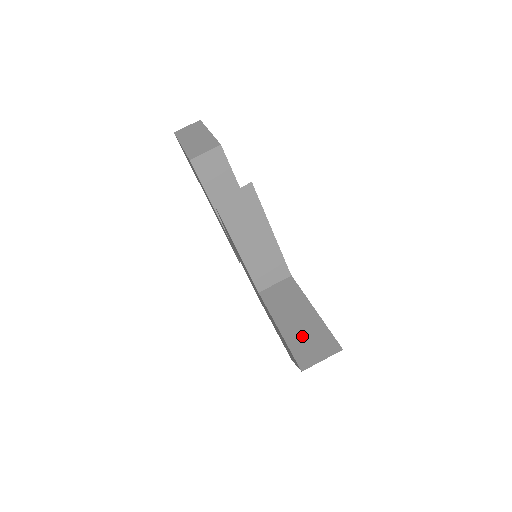
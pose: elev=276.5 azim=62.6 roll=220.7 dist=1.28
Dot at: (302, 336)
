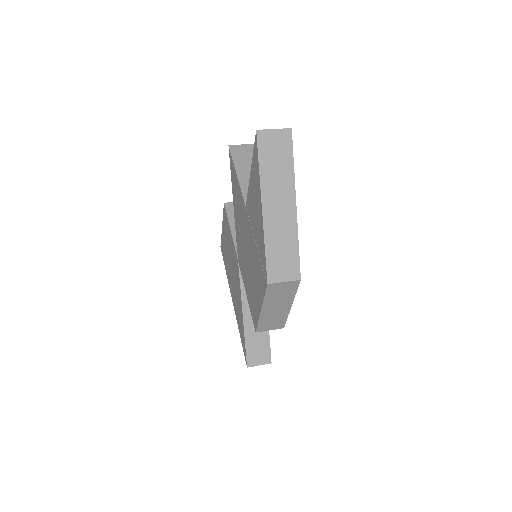
Dot at: occluded
